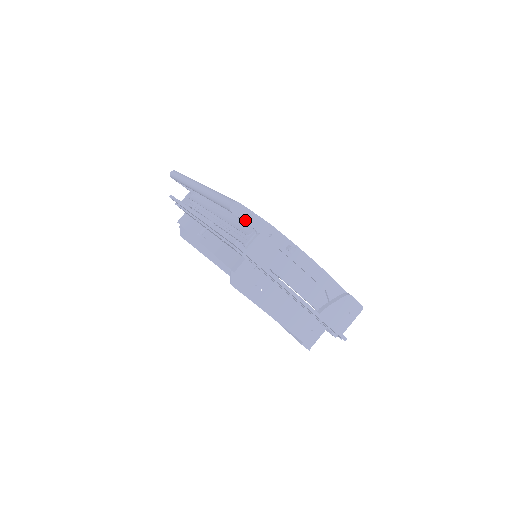
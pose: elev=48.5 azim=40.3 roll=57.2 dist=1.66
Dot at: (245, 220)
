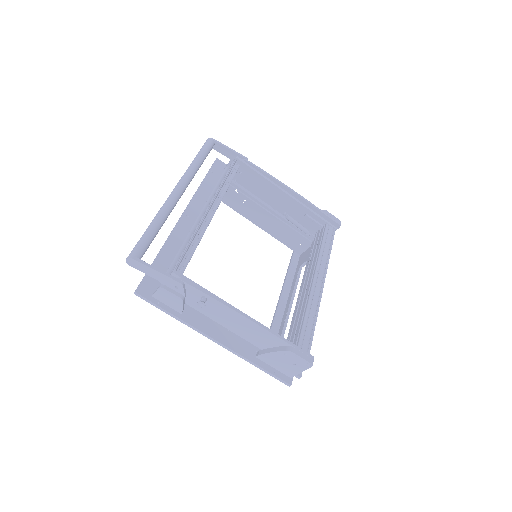
Dot at: (145, 272)
